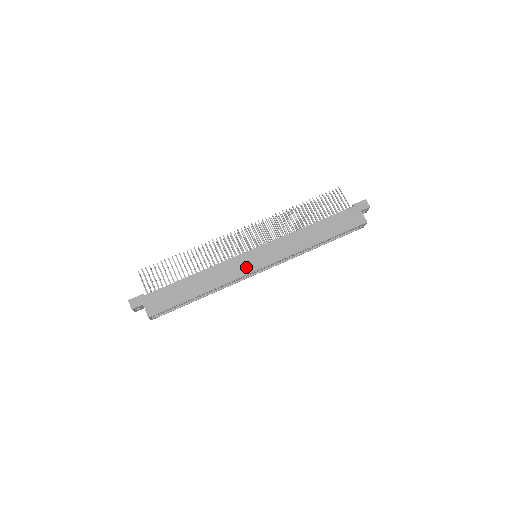
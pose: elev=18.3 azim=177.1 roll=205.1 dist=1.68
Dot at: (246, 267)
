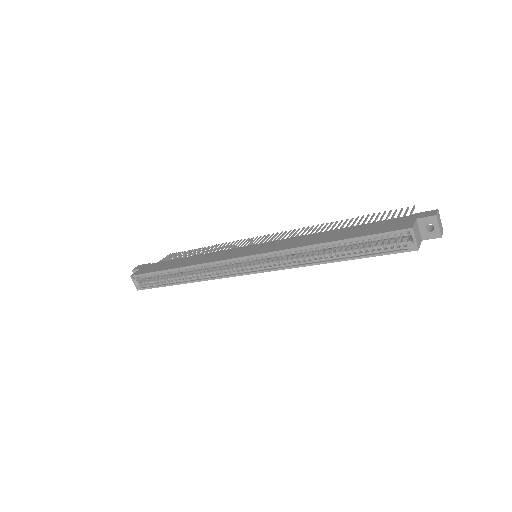
Dot at: (231, 255)
